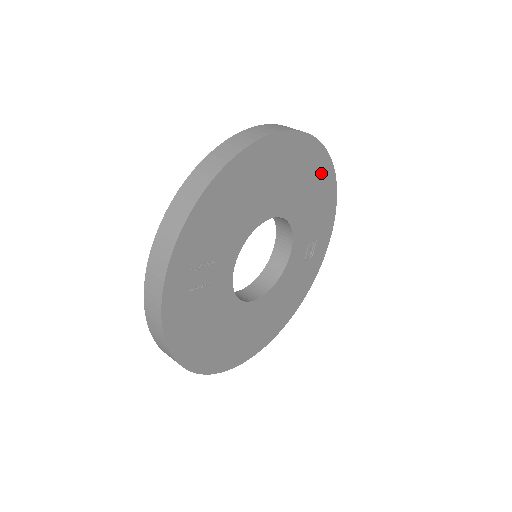
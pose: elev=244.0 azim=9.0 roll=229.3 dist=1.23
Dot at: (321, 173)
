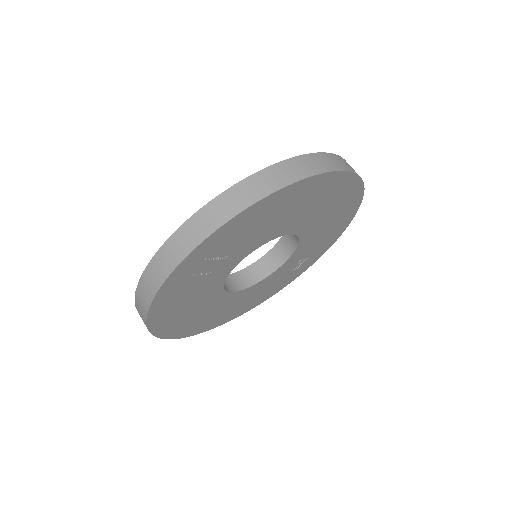
Dot at: (347, 209)
